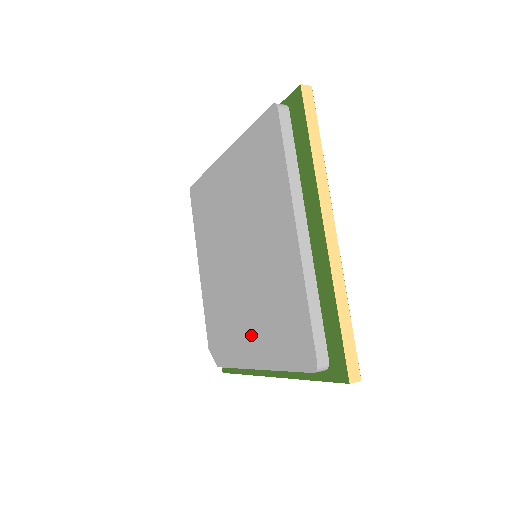
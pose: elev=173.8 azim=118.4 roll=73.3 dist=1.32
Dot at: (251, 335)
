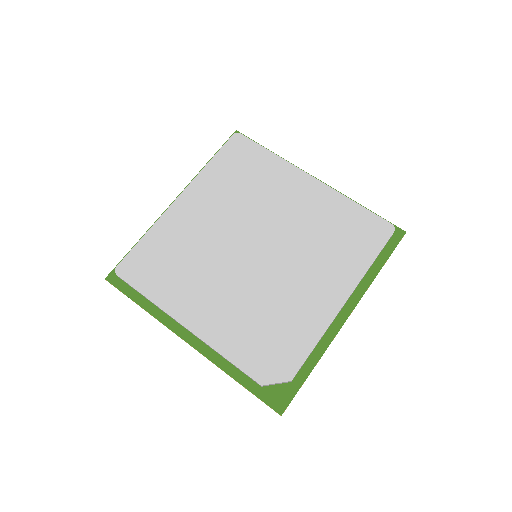
Dot at: (319, 284)
